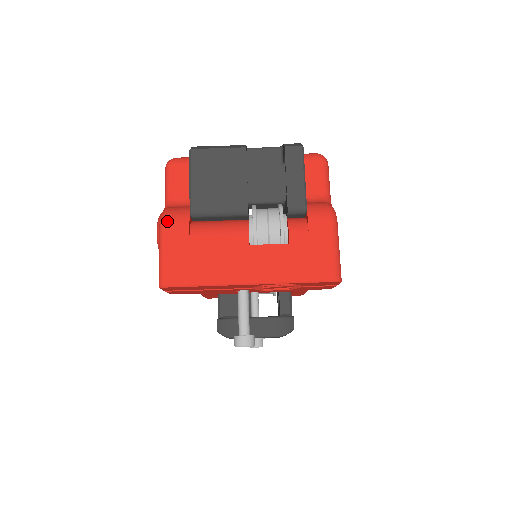
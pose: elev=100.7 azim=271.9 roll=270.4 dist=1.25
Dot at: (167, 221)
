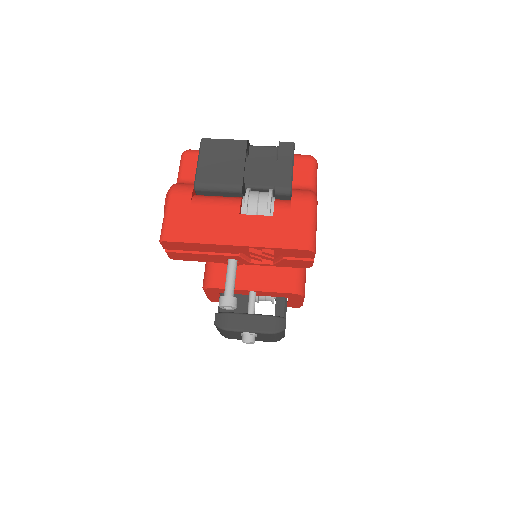
Dot at: (174, 190)
